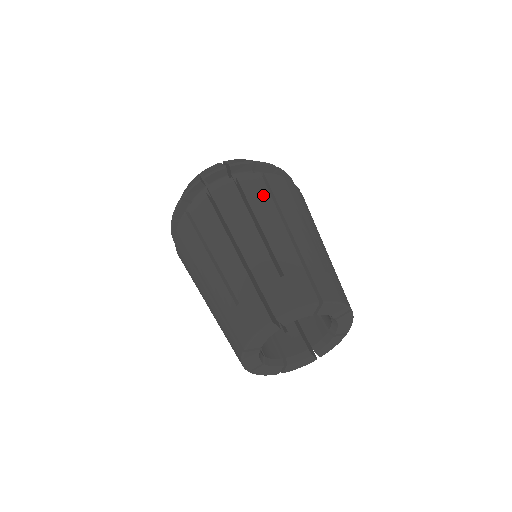
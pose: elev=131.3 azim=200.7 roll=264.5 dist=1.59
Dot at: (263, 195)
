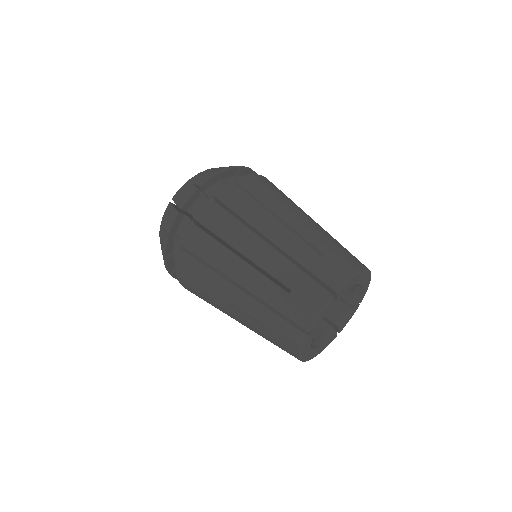
Dot at: (267, 192)
